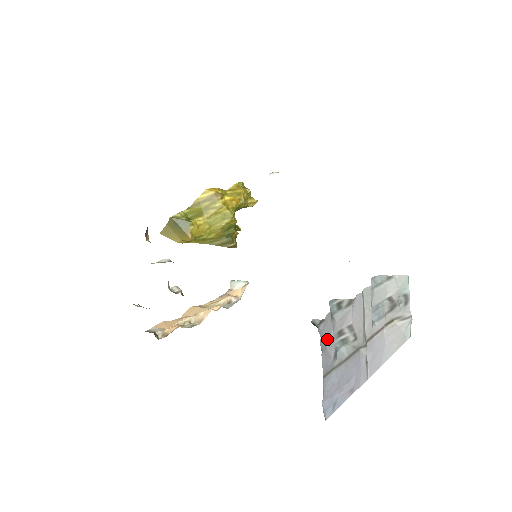
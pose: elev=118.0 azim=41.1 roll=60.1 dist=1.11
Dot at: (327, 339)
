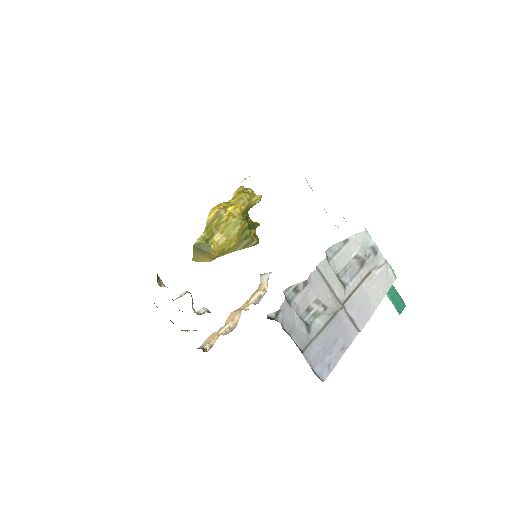
Dot at: (292, 322)
